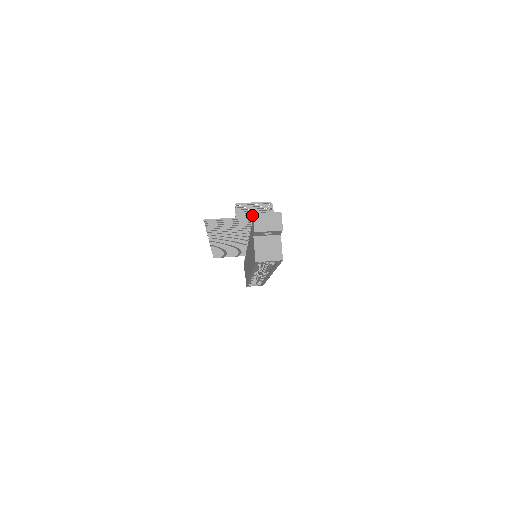
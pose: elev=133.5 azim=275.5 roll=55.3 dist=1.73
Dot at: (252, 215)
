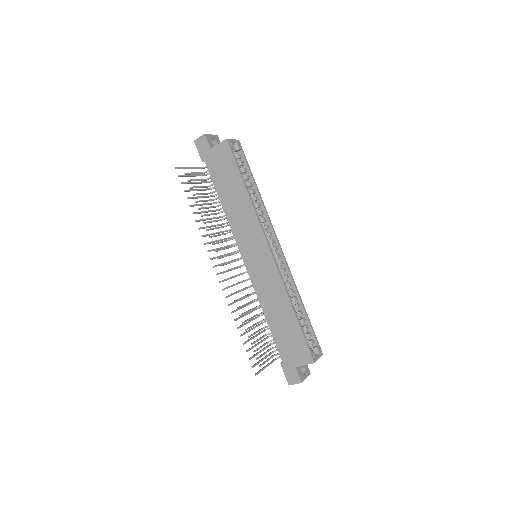
Dot at: (196, 147)
